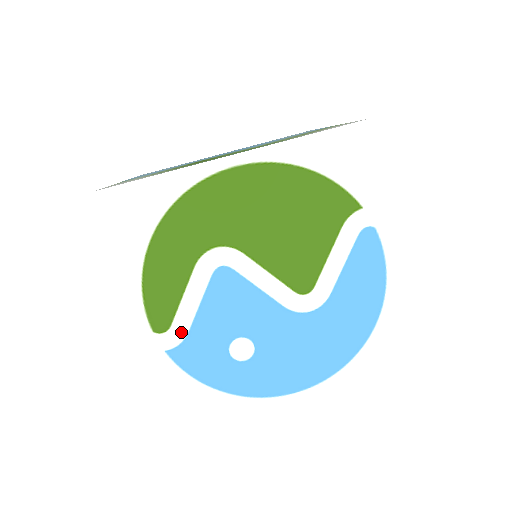
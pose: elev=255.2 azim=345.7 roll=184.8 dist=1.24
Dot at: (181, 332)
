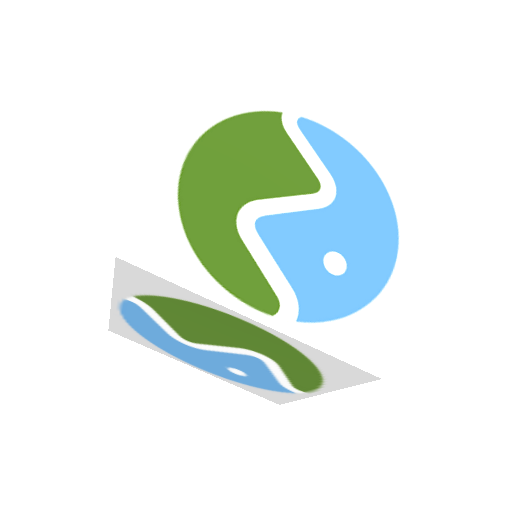
Dot at: (288, 294)
